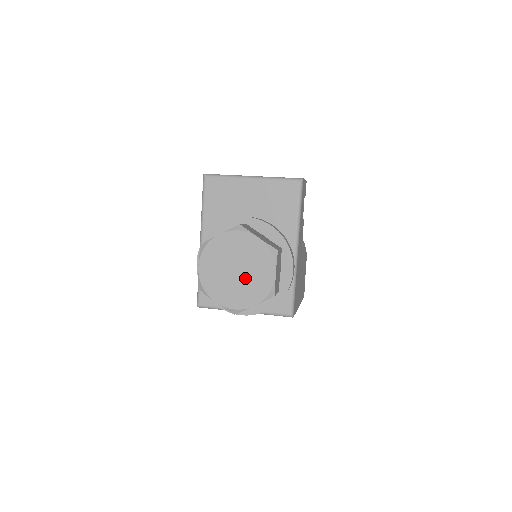
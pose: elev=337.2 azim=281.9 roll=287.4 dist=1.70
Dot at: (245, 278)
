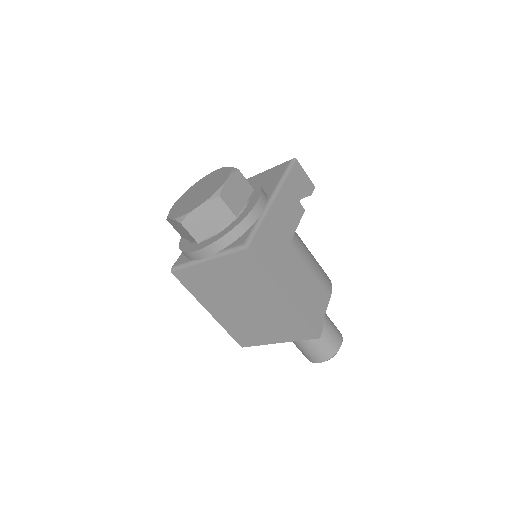
Dot at: (202, 193)
